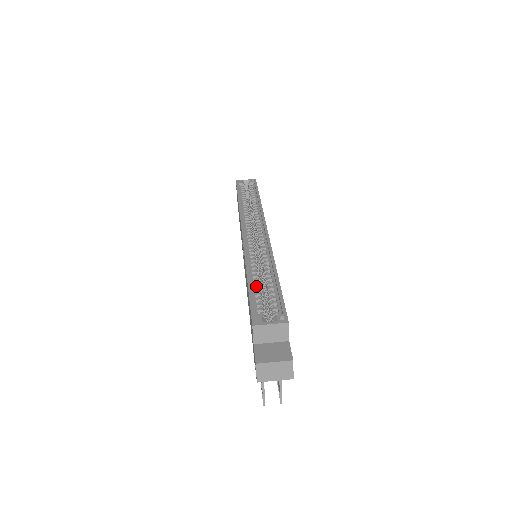
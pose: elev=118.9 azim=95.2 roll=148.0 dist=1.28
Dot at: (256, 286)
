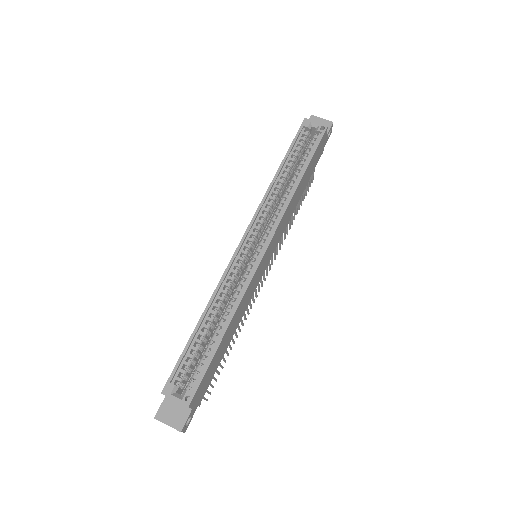
Dot at: (201, 335)
